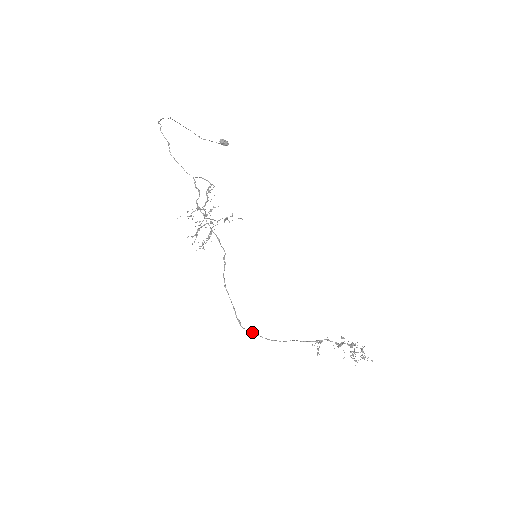
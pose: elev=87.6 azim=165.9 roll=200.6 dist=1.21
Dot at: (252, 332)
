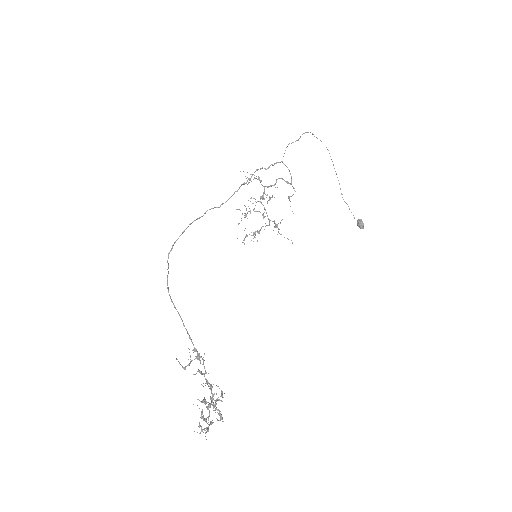
Dot at: (168, 271)
